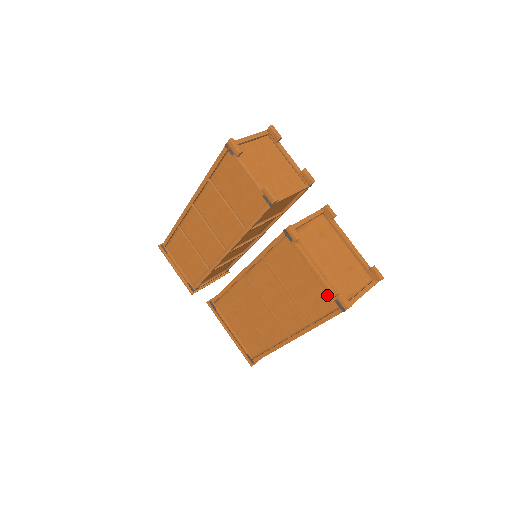
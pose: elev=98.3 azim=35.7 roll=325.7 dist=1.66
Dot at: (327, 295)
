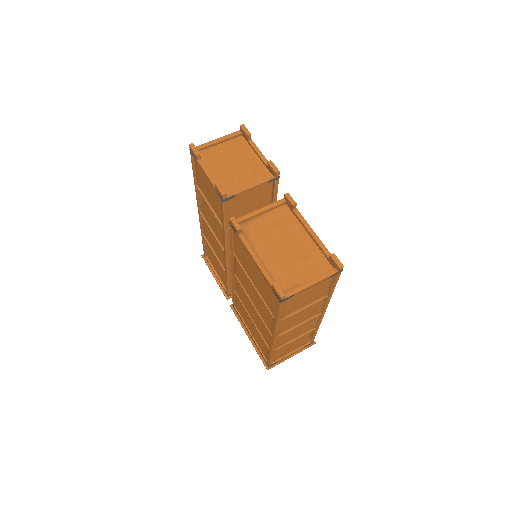
Dot at: (269, 286)
